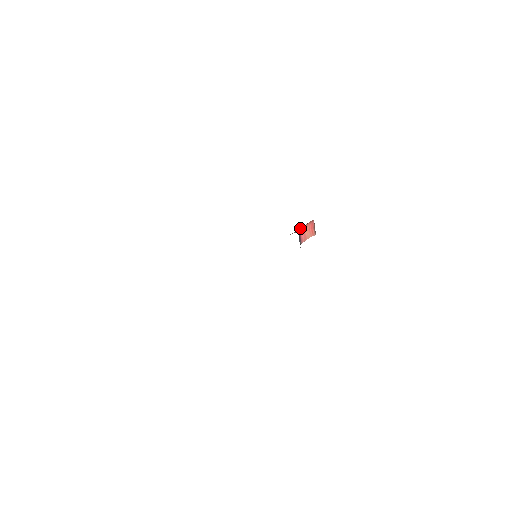
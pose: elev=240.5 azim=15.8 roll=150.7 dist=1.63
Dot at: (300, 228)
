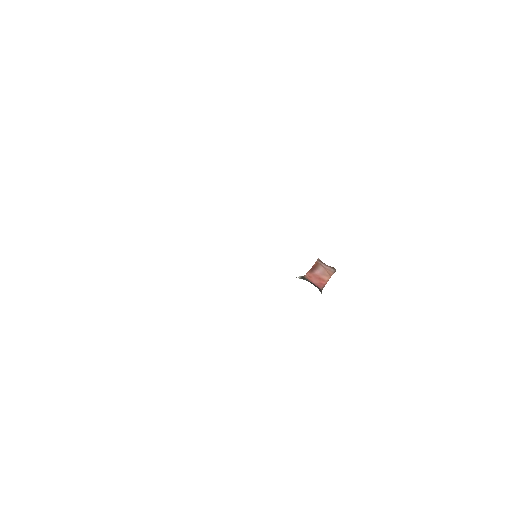
Dot at: (320, 279)
